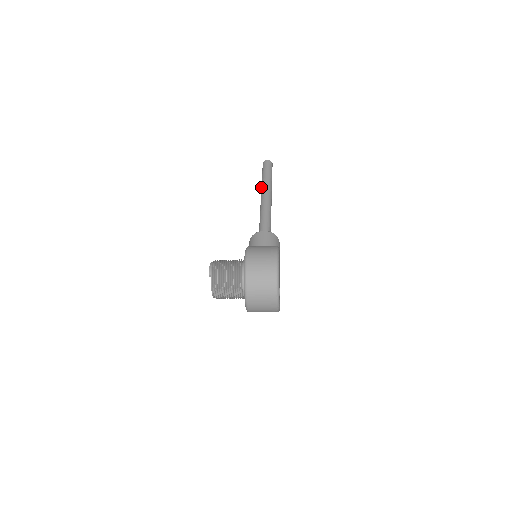
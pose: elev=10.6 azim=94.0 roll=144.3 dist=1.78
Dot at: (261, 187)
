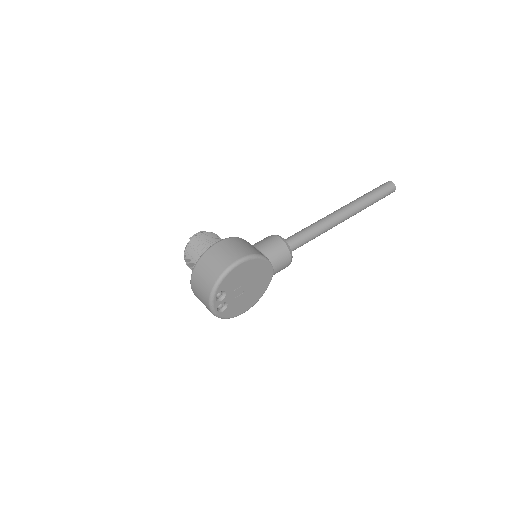
Dot at: (350, 202)
